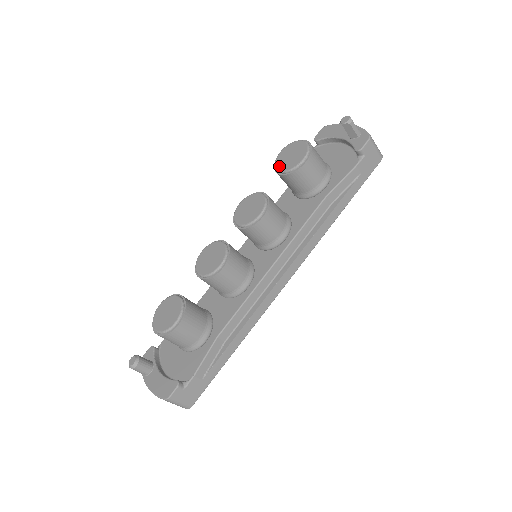
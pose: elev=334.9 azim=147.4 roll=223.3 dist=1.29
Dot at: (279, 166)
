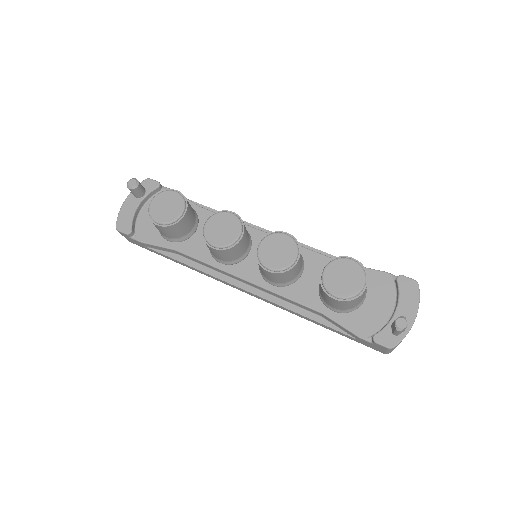
Dot at: (330, 267)
